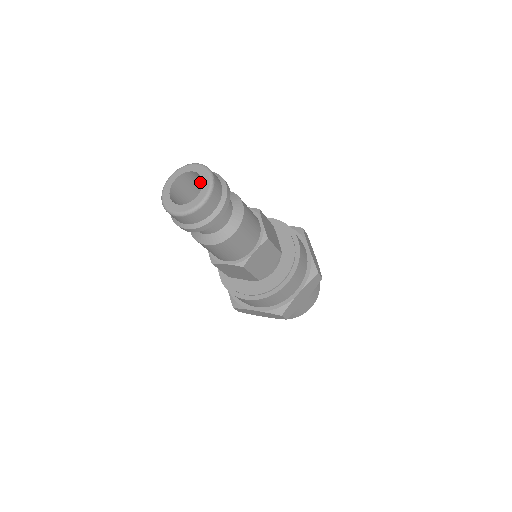
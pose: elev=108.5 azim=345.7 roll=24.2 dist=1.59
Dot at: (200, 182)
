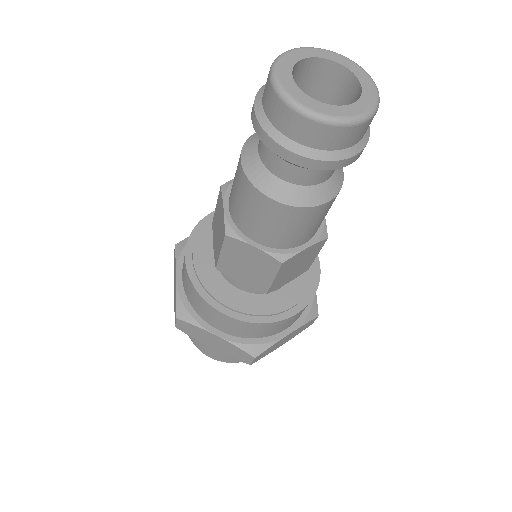
Dot at: occluded
